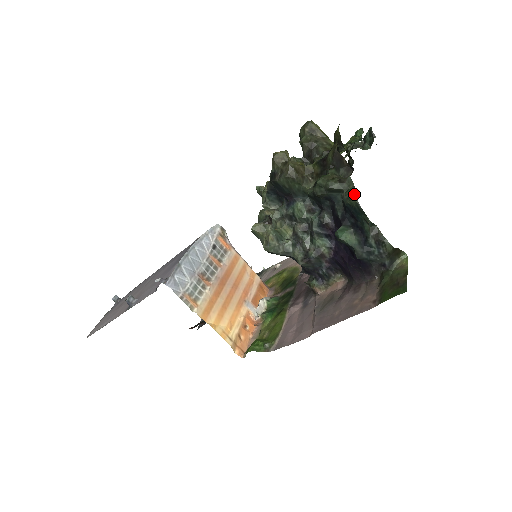
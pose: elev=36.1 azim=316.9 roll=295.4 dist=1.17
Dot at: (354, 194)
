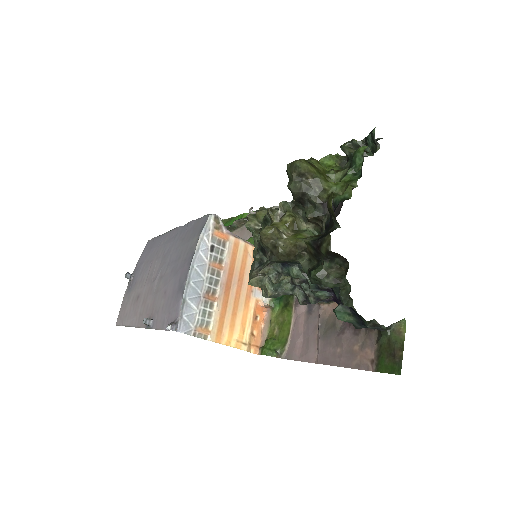
Dot at: (351, 299)
